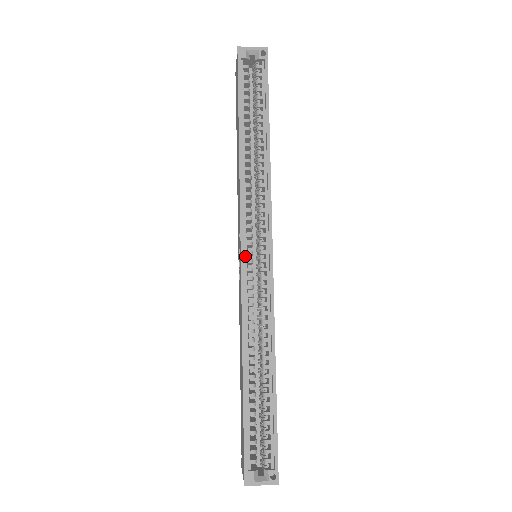
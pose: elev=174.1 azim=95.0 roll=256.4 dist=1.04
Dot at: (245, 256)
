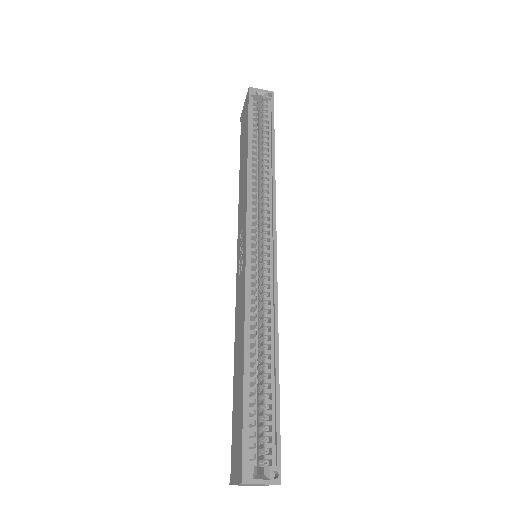
Dot at: (249, 245)
